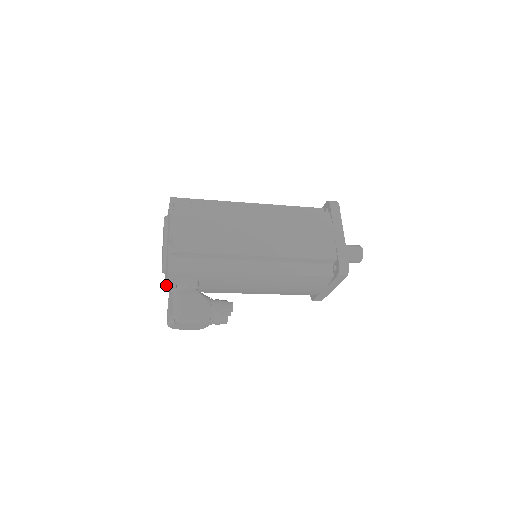
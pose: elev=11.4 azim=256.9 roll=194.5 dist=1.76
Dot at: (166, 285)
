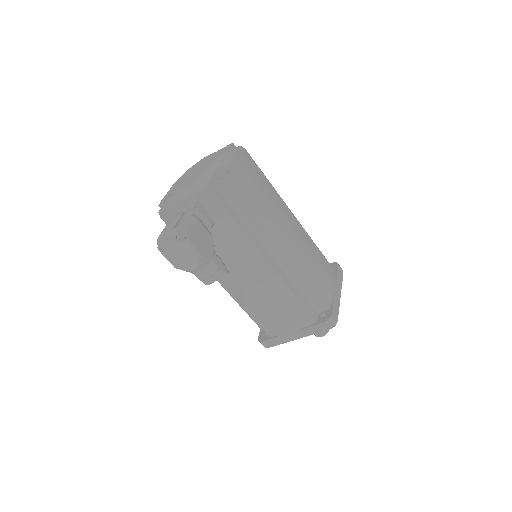
Dot at: (177, 204)
